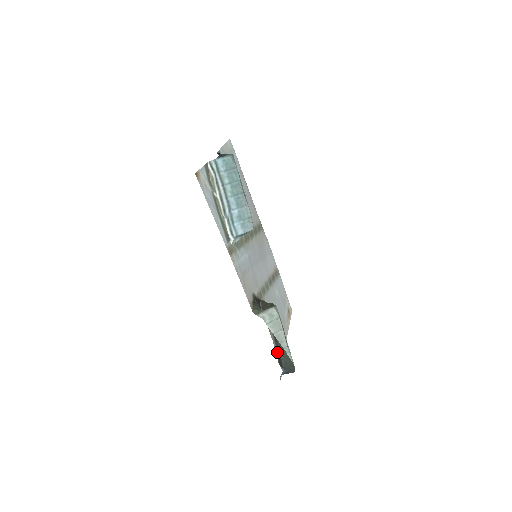
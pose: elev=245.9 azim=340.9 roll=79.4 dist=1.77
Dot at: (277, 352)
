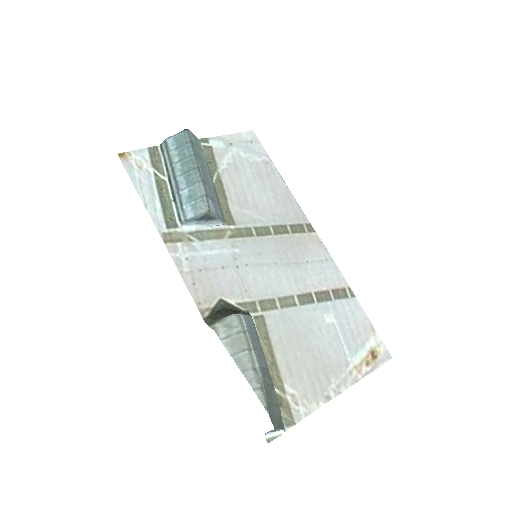
Dot at: occluded
